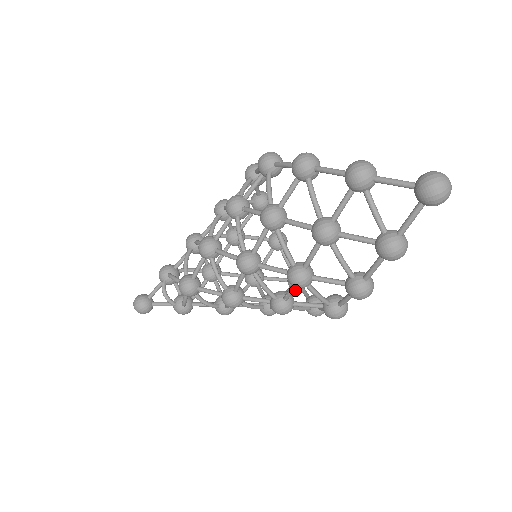
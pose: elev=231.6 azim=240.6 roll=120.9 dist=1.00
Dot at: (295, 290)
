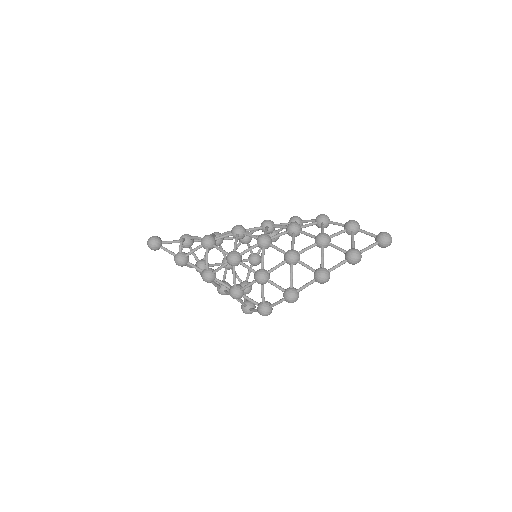
Dot at: (245, 309)
